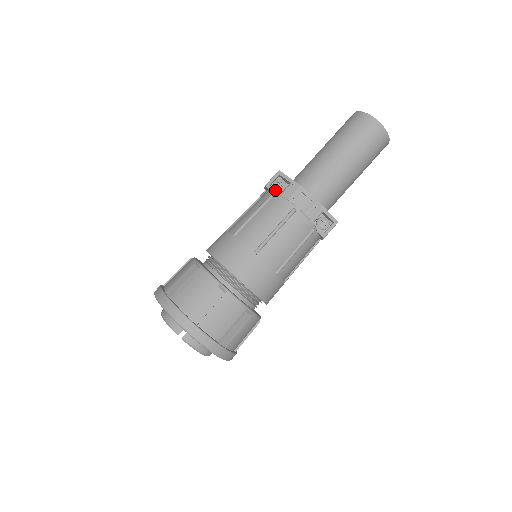
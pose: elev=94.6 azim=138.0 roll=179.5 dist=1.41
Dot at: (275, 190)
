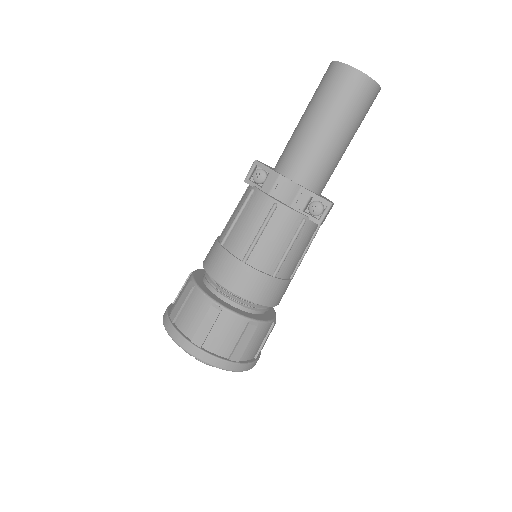
Dot at: (254, 184)
